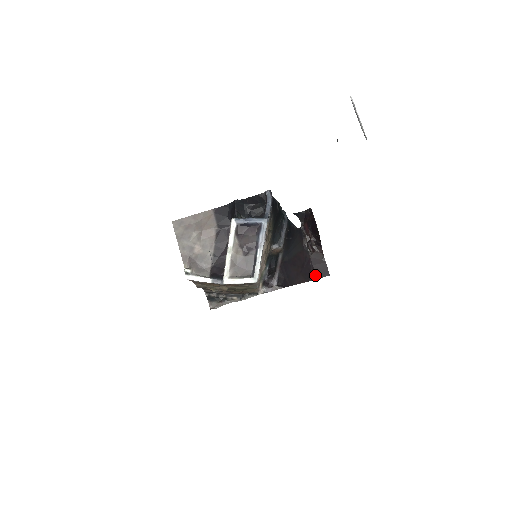
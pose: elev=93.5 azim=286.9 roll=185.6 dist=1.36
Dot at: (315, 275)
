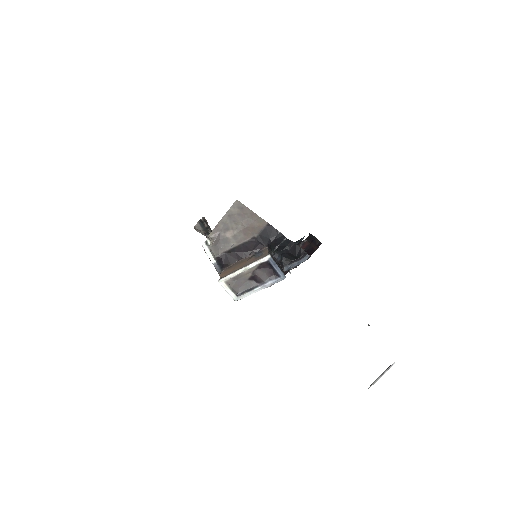
Dot at: occluded
